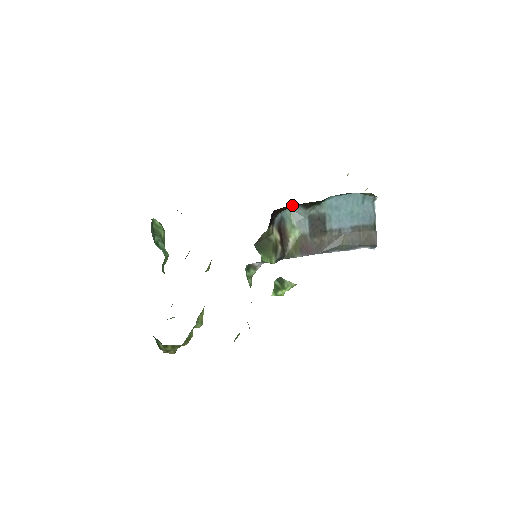
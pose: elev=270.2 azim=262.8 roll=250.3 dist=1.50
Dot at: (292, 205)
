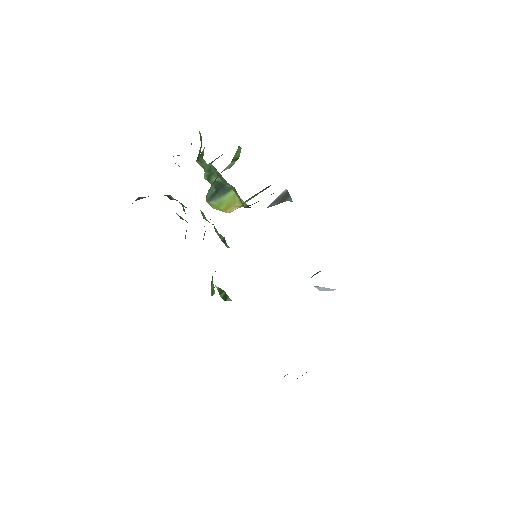
Dot at: occluded
